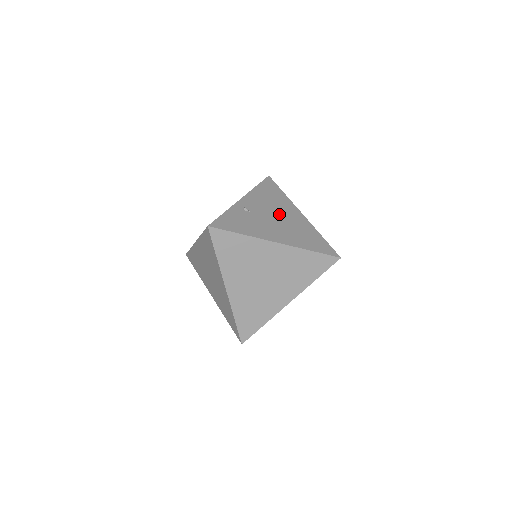
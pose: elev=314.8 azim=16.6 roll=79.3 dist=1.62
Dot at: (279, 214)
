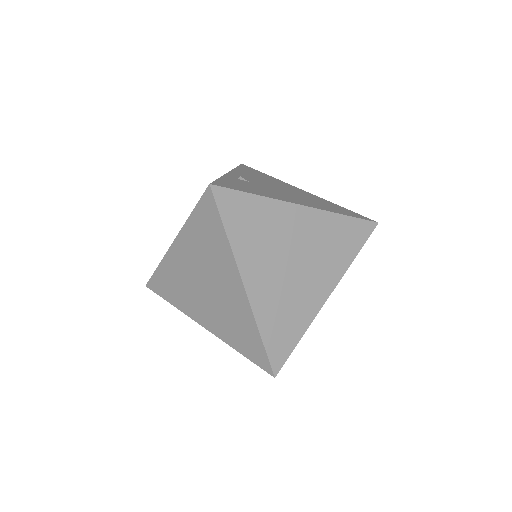
Dot at: (281, 187)
